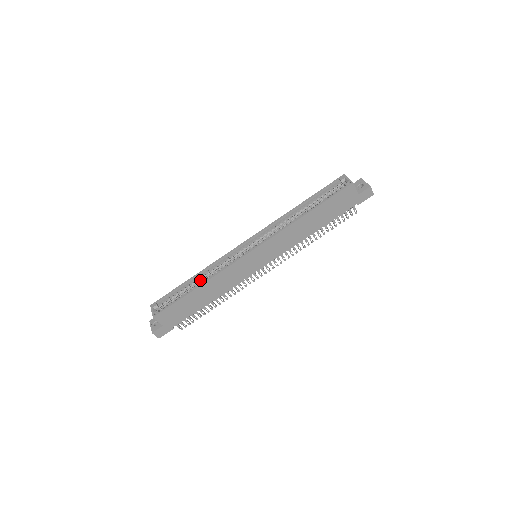
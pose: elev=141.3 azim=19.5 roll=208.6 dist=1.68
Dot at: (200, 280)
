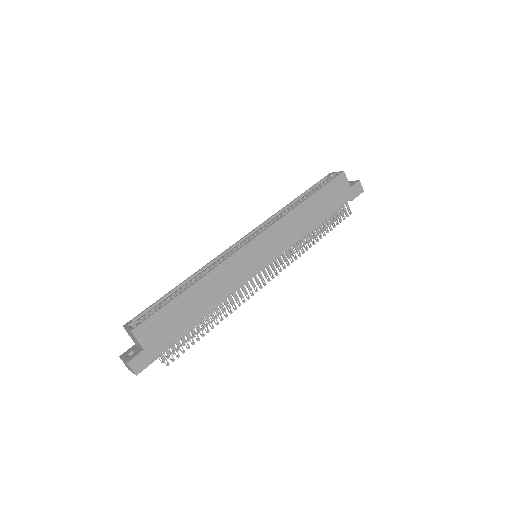
Dot at: occluded
